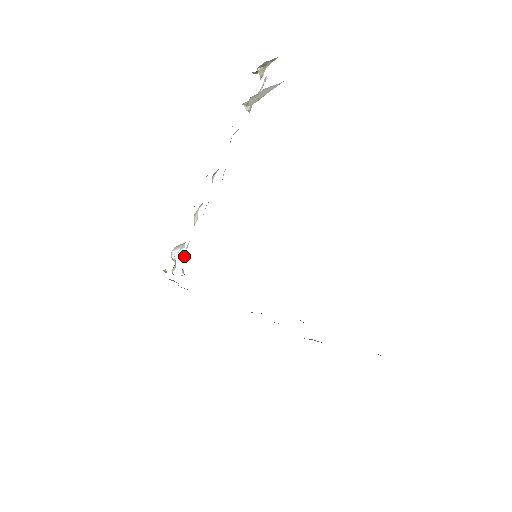
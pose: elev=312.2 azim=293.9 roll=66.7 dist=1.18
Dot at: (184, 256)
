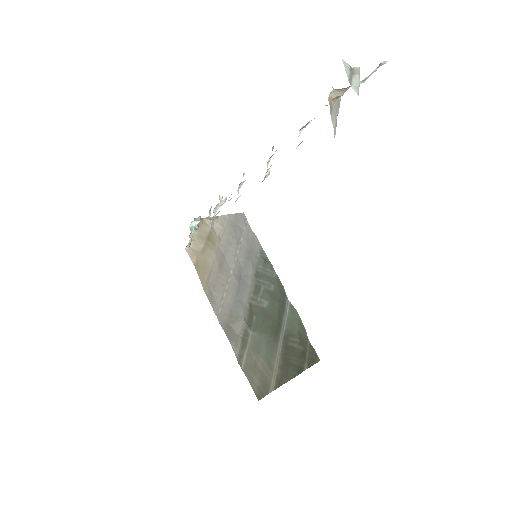
Dot at: (190, 239)
